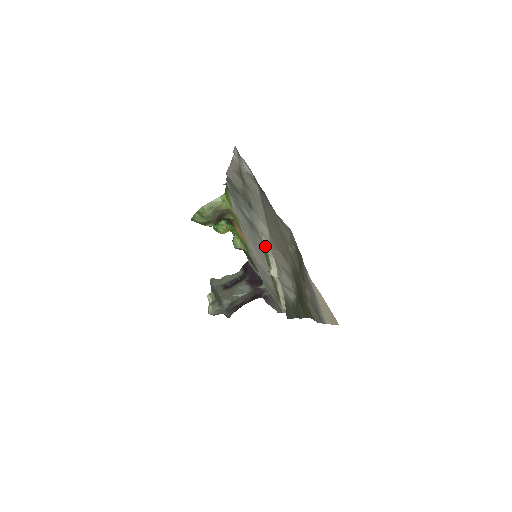
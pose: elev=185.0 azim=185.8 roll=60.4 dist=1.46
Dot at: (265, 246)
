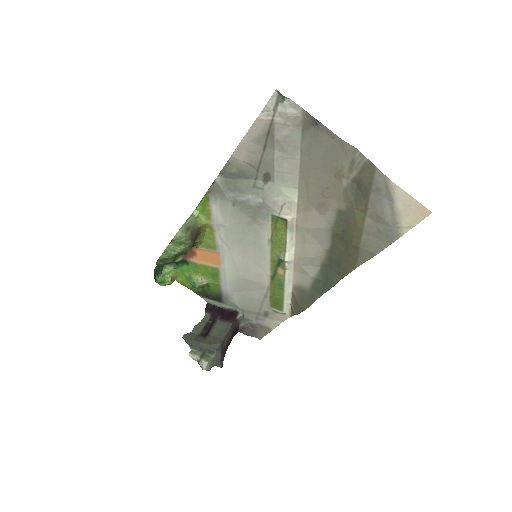
Dot at: (288, 219)
